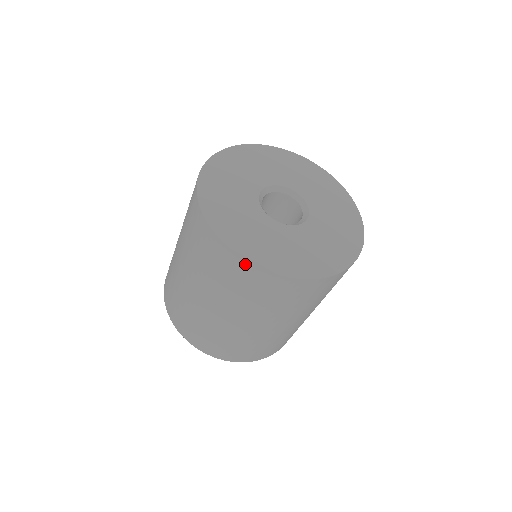
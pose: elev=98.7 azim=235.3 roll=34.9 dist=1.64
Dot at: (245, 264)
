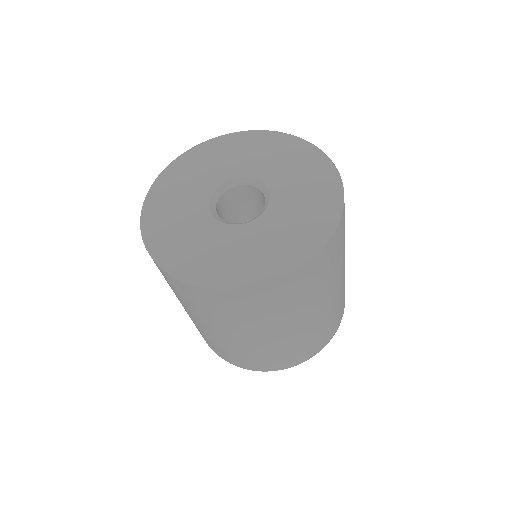
Dot at: (261, 289)
